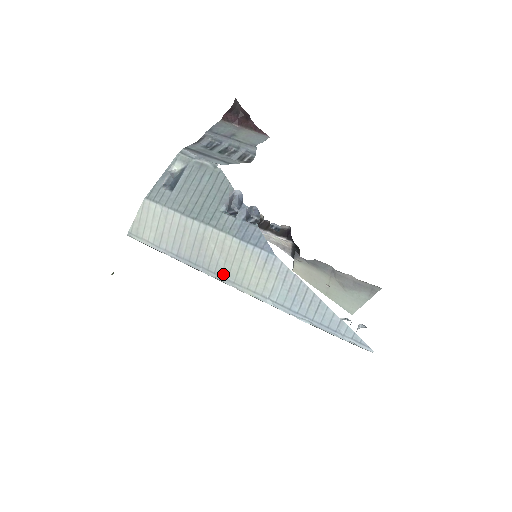
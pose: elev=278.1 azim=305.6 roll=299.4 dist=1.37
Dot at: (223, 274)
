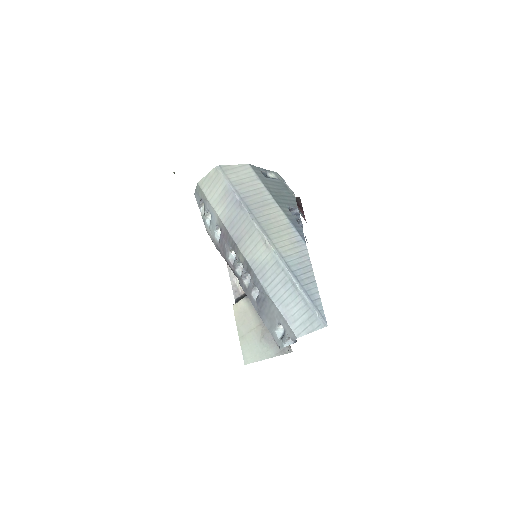
Dot at: (264, 227)
